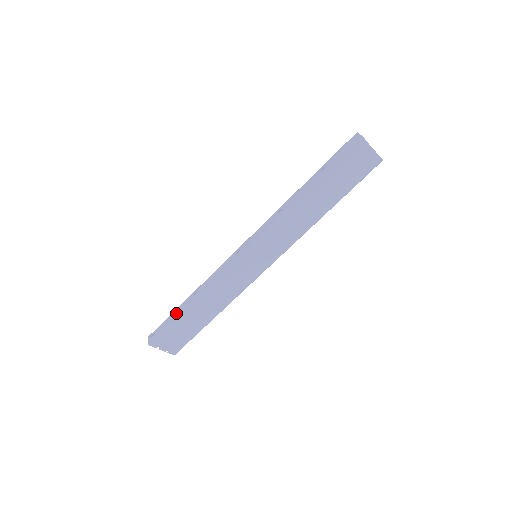
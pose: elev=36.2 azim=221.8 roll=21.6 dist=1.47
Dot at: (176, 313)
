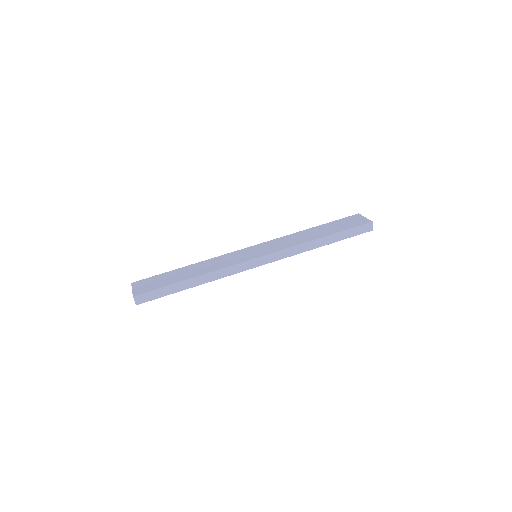
Dot at: (176, 288)
